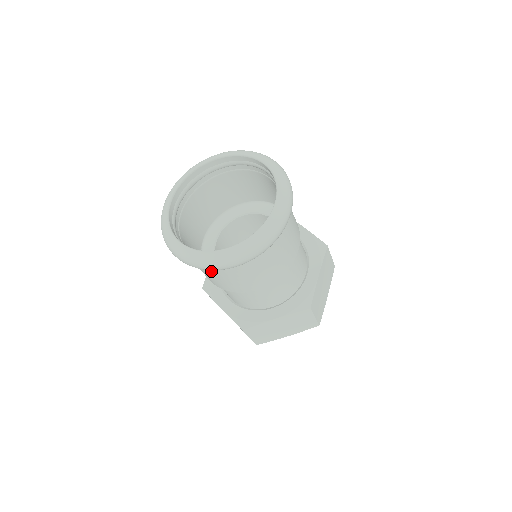
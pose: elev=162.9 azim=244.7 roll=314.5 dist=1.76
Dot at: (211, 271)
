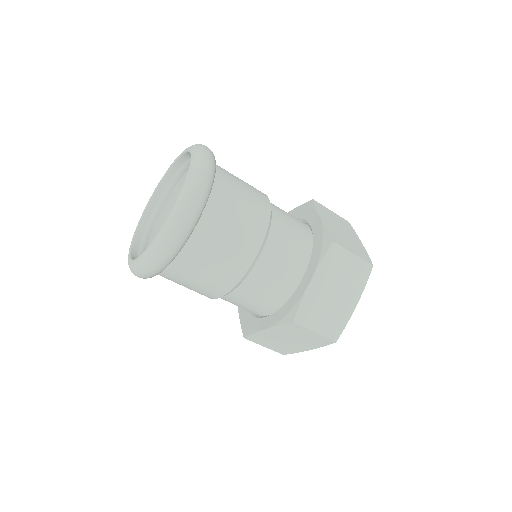
Dot at: occluded
